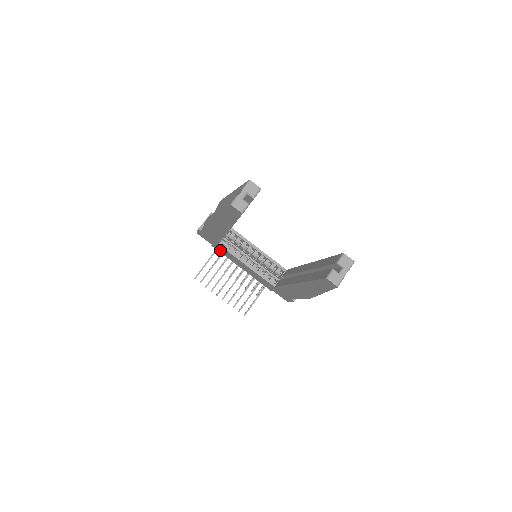
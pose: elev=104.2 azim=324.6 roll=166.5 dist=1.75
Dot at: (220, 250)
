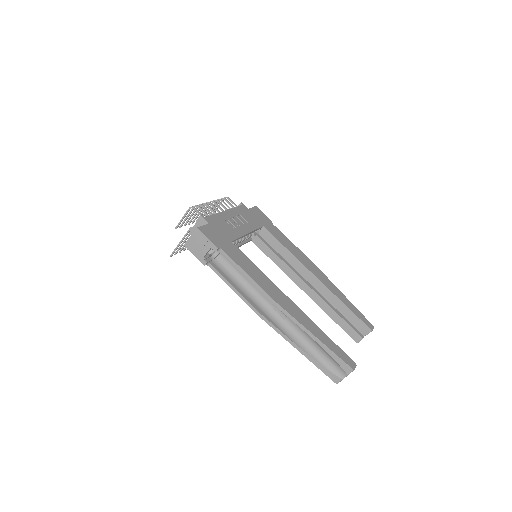
Dot at: occluded
